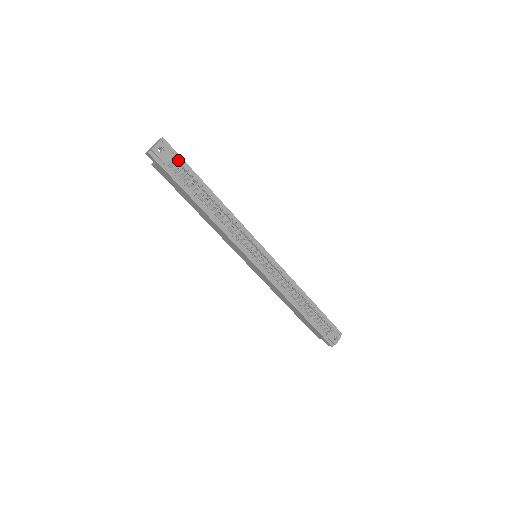
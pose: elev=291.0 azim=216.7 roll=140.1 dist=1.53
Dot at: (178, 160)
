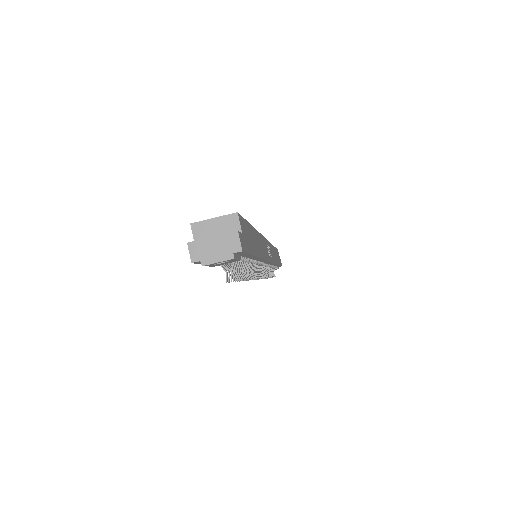
Dot at: (241, 258)
